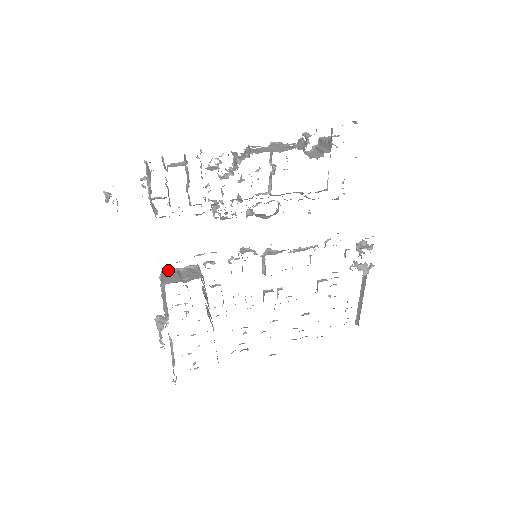
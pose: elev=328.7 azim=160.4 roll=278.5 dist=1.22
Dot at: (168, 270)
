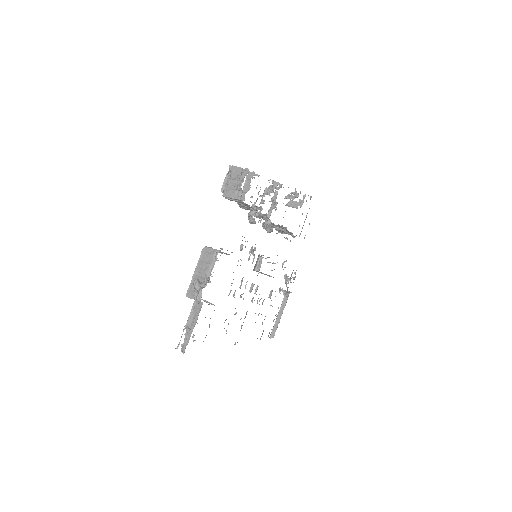
Dot at: (209, 247)
